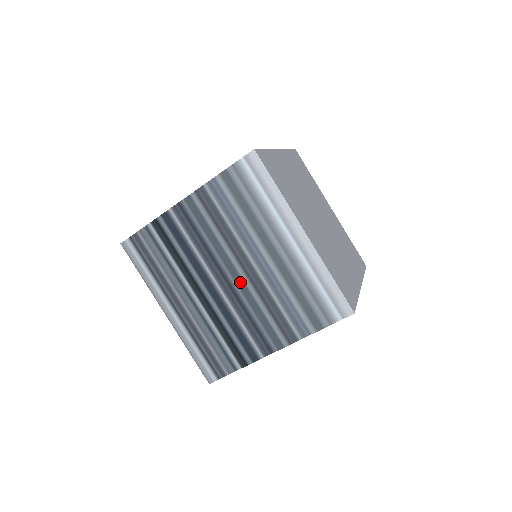
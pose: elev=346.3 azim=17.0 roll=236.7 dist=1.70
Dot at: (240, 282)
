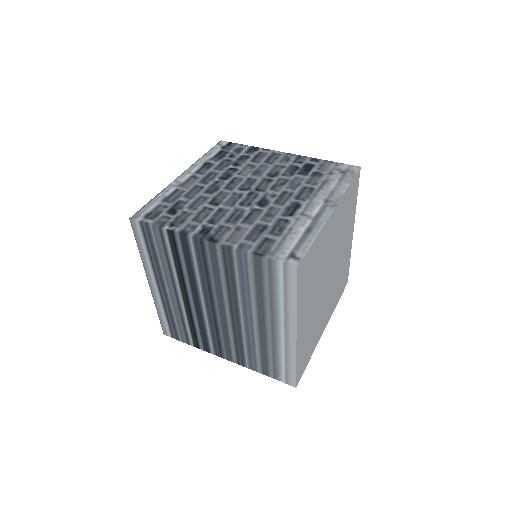
Dot at: (223, 316)
